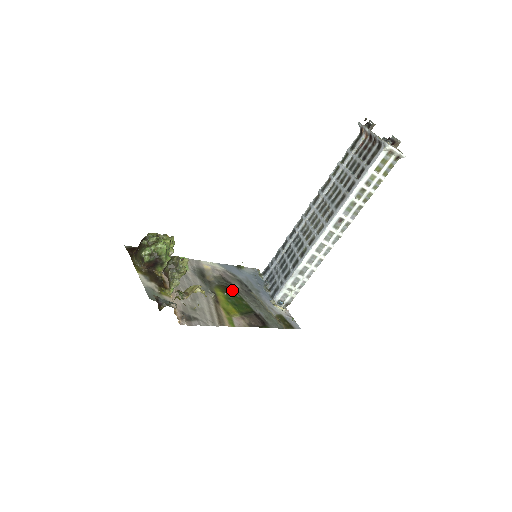
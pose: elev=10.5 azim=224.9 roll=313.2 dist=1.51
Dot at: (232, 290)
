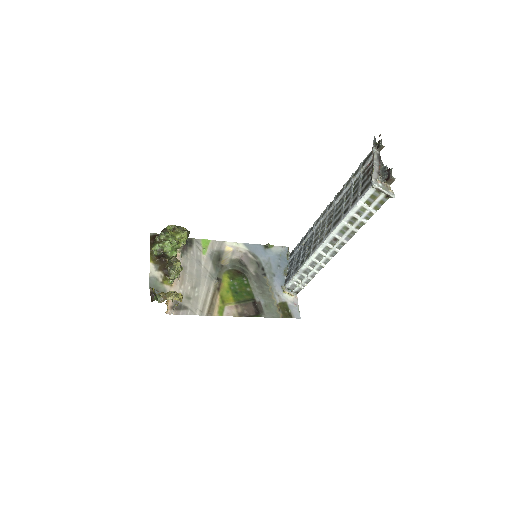
Dot at: (242, 275)
